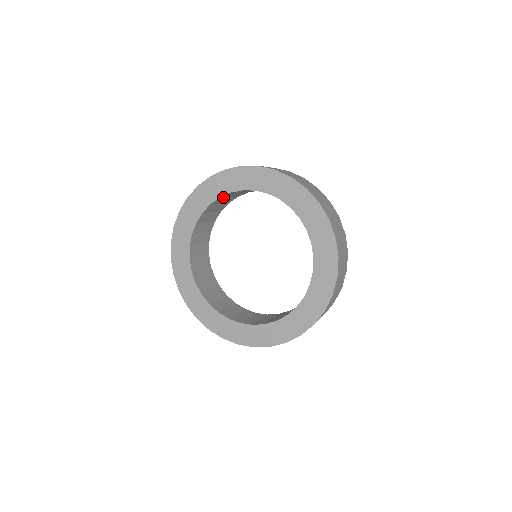
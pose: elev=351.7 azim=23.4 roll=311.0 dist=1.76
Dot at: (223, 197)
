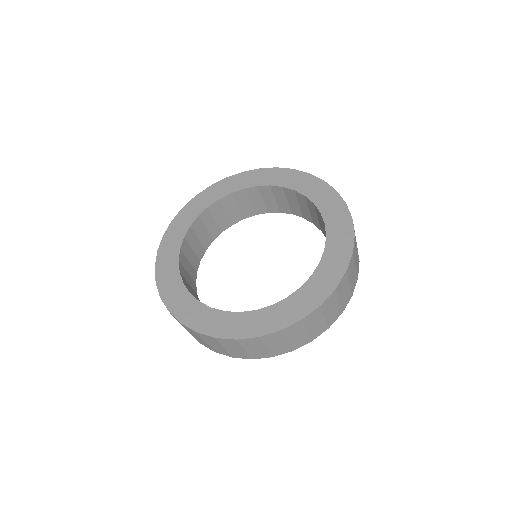
Dot at: (284, 192)
